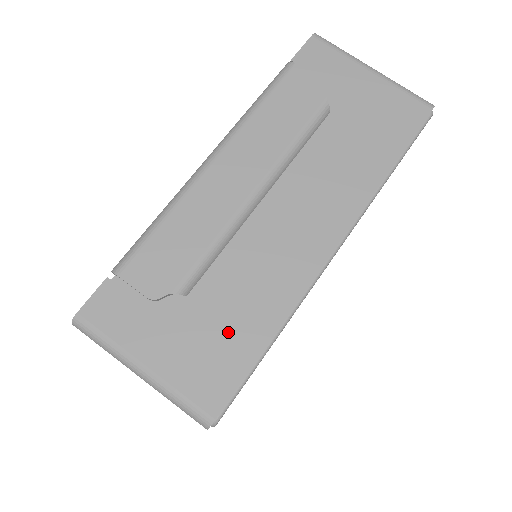
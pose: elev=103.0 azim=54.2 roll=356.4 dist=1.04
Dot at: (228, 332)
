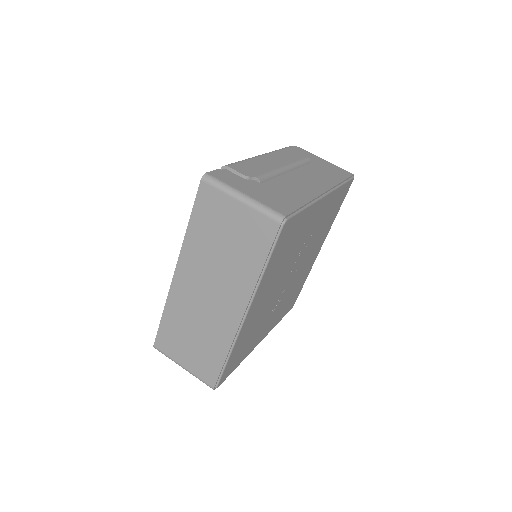
Dot at: (284, 197)
